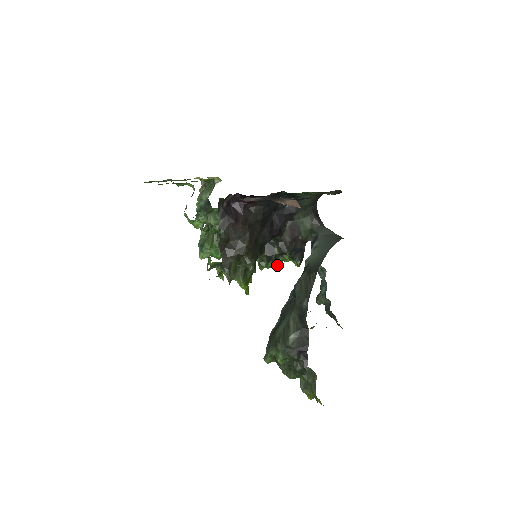
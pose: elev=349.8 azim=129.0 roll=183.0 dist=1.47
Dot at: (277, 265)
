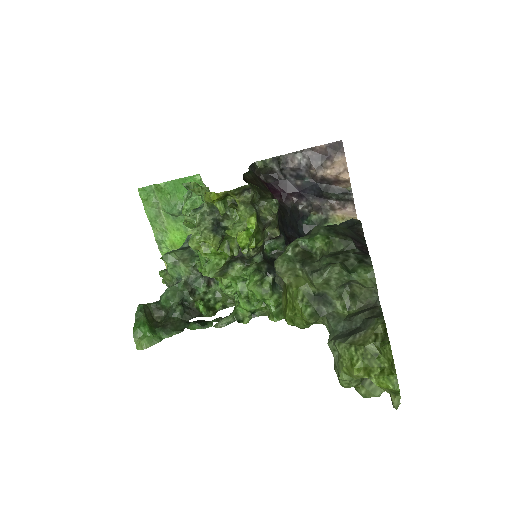
Dot at: (271, 297)
